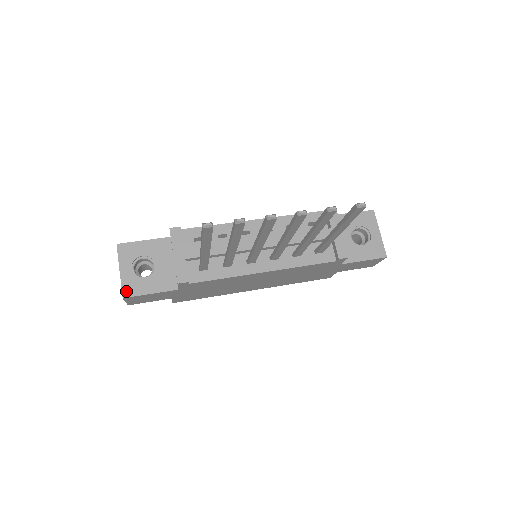
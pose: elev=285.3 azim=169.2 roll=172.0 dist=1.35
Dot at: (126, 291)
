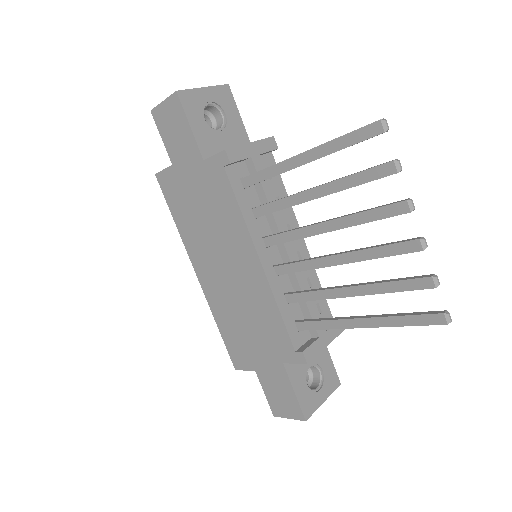
Dot at: (185, 95)
